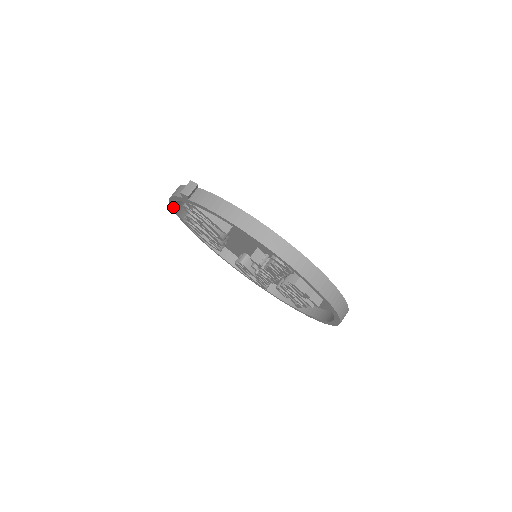
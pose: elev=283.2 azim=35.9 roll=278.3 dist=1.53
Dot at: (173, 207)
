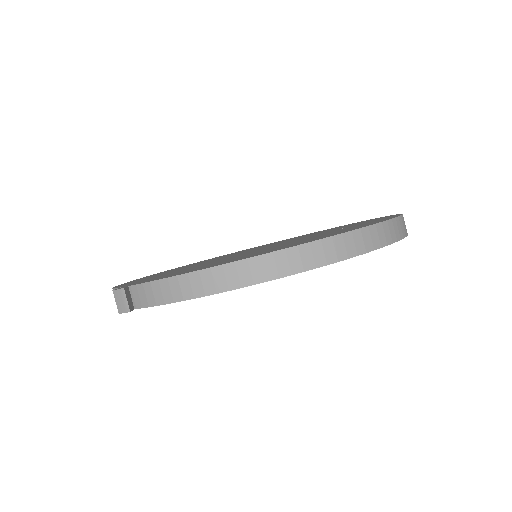
Dot at: occluded
